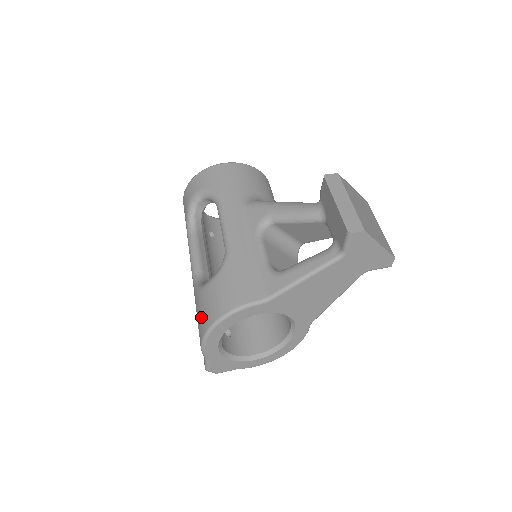
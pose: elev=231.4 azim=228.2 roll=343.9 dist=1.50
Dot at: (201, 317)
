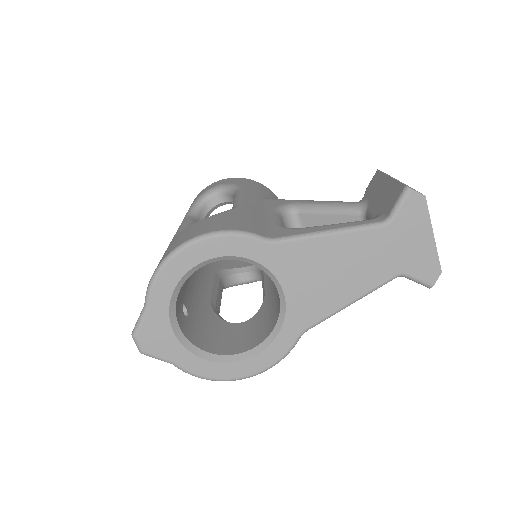
Dot at: (172, 245)
